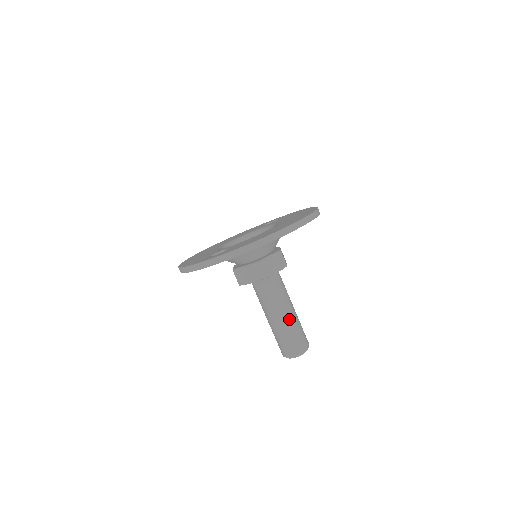
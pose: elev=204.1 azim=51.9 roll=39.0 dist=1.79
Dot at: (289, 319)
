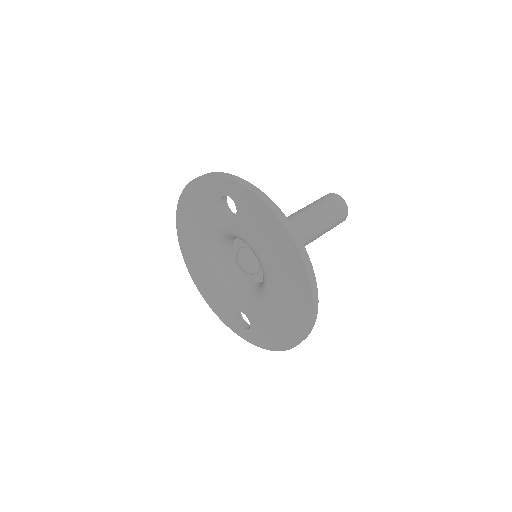
Dot at: (321, 235)
